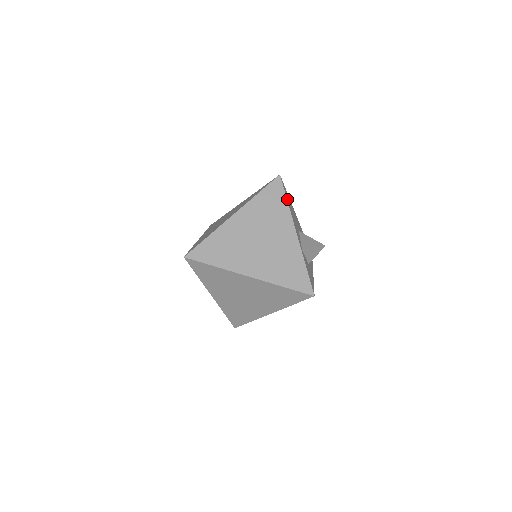
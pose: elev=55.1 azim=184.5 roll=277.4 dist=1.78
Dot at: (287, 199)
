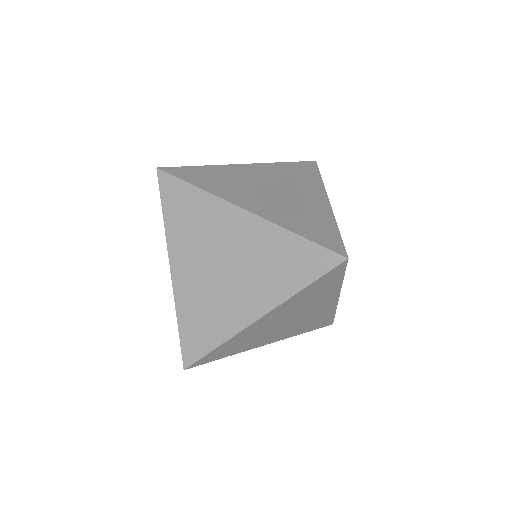
Dot at: (195, 183)
